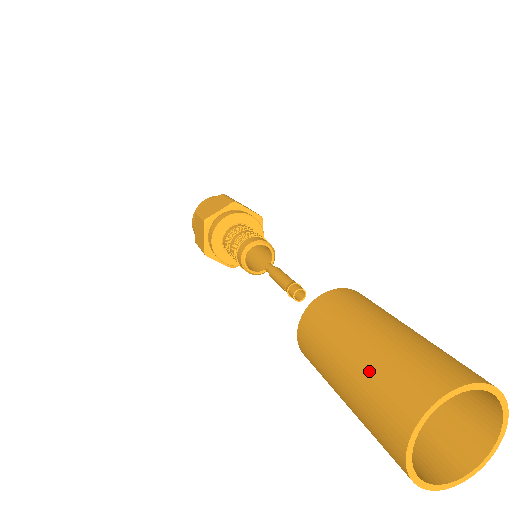
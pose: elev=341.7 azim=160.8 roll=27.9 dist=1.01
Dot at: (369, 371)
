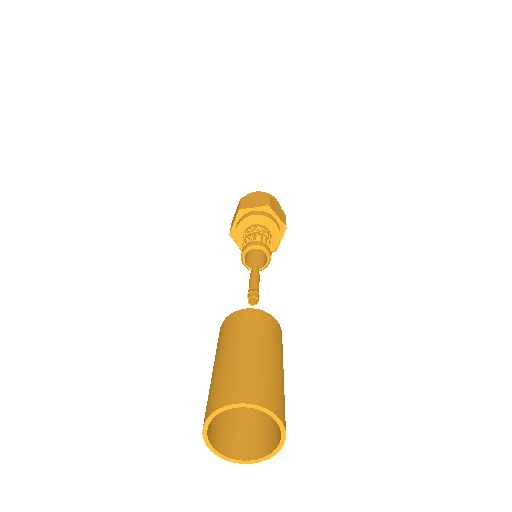
Dot at: (224, 370)
